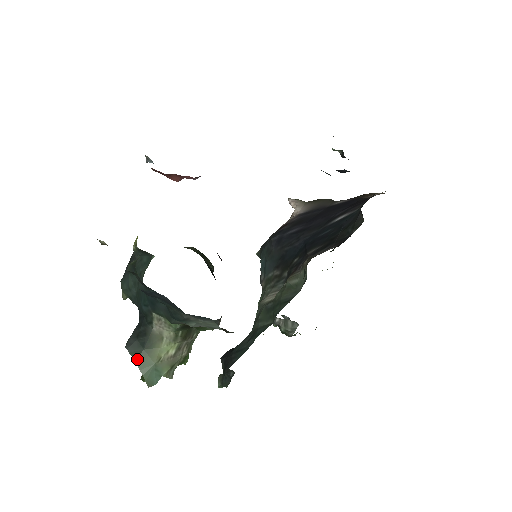
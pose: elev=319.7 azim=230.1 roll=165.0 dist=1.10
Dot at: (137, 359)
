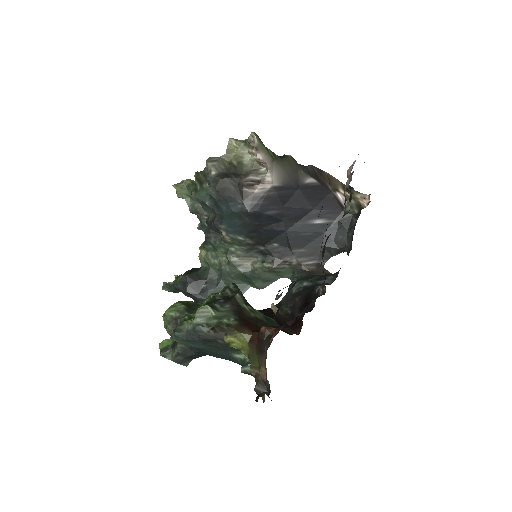
Dot at: occluded
